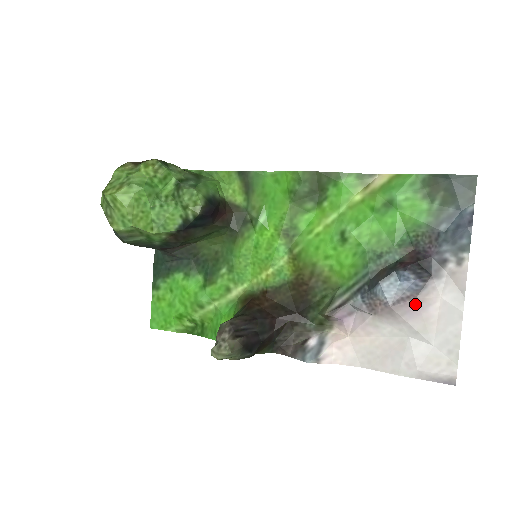
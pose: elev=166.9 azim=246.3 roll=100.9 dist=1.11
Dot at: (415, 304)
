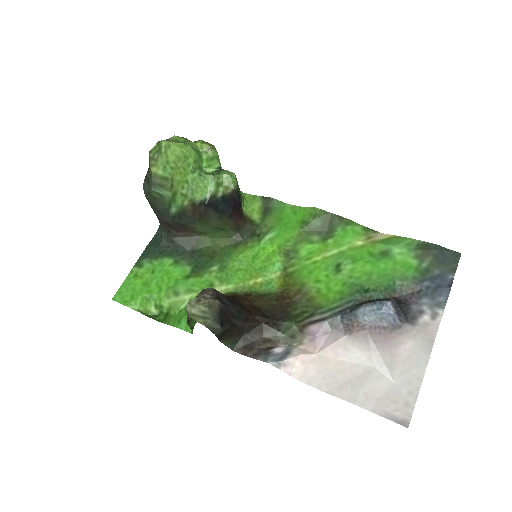
Dot at: (388, 337)
